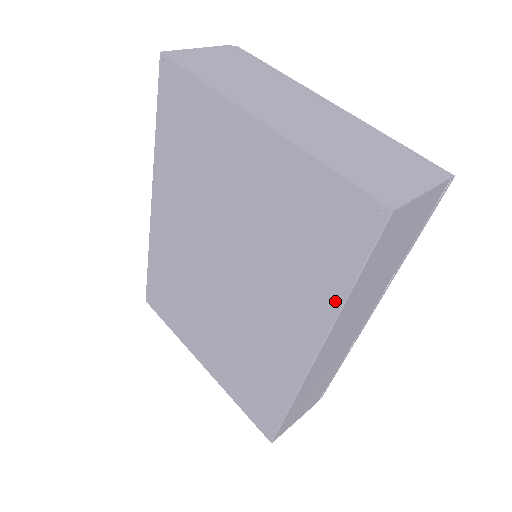
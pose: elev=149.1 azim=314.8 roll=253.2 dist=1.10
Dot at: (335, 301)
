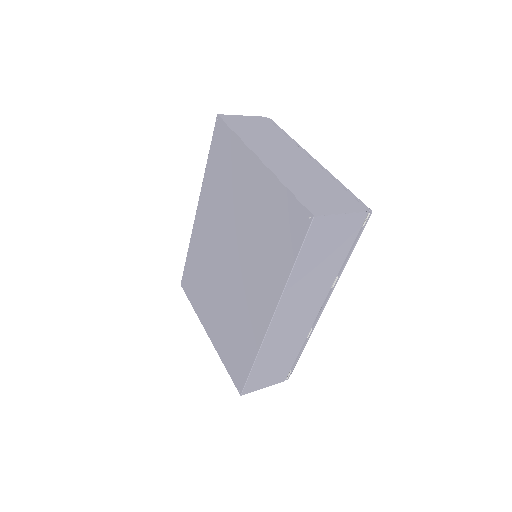
Dot at: (284, 276)
